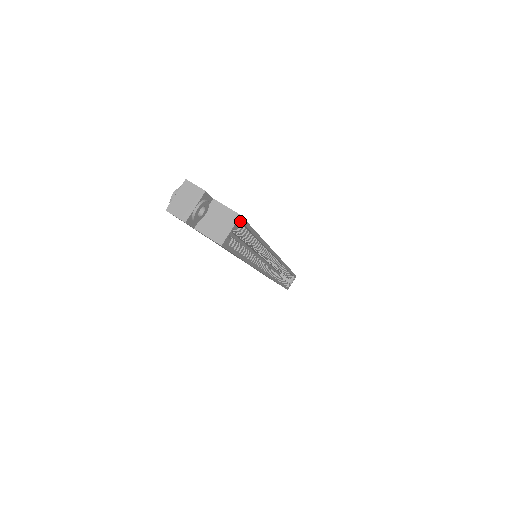
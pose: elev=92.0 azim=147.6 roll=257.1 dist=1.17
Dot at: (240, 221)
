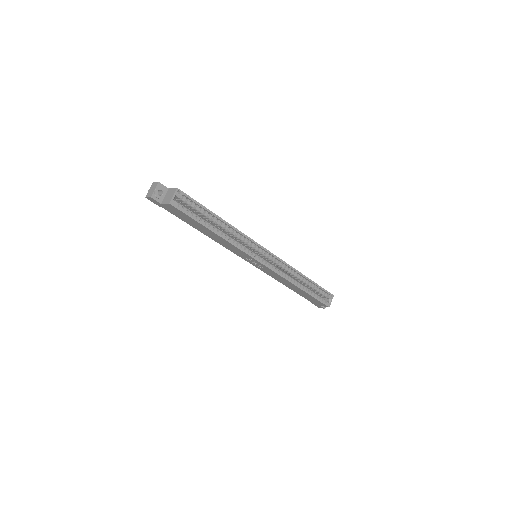
Dot at: (180, 193)
